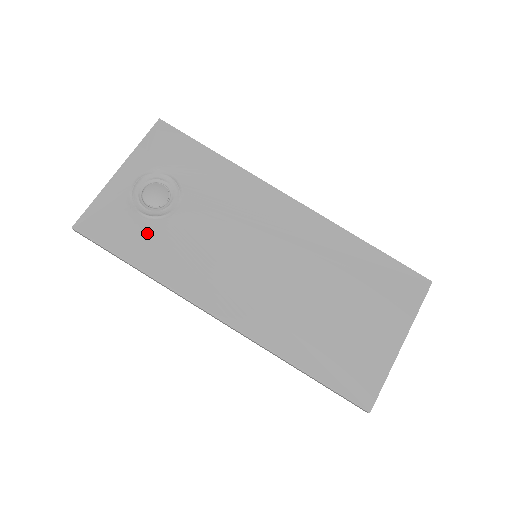
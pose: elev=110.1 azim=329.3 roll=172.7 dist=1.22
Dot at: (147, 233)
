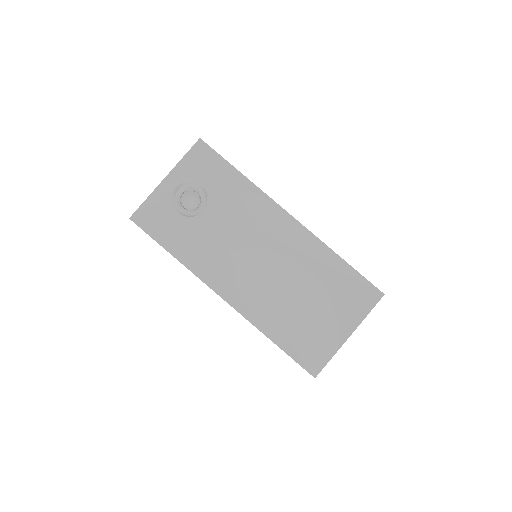
Dot at: (181, 229)
